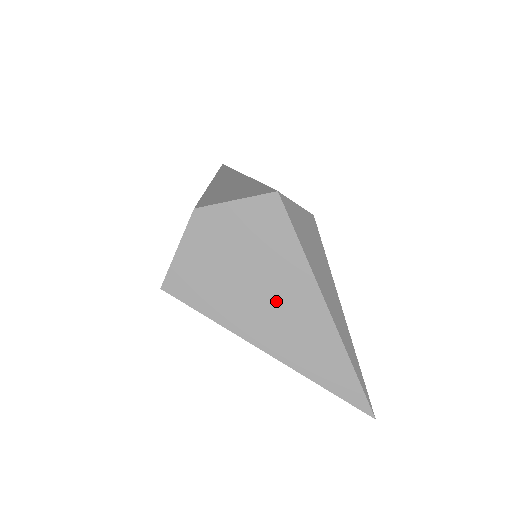
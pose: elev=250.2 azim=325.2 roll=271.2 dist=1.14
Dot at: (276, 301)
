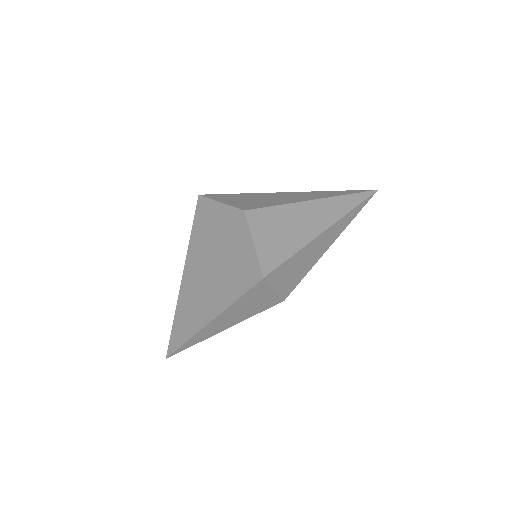
Dot at: (206, 285)
